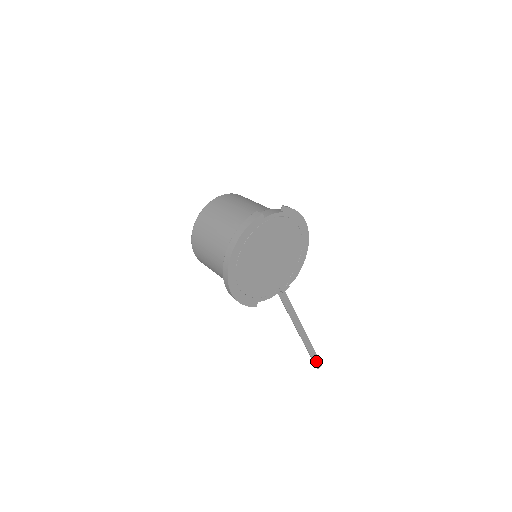
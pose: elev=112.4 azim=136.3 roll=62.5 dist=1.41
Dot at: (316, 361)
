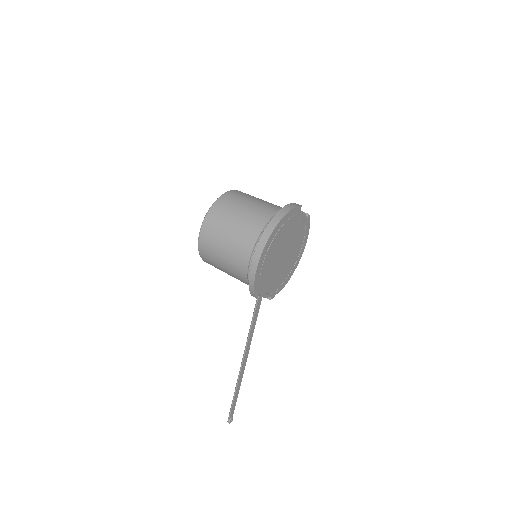
Dot at: (232, 412)
